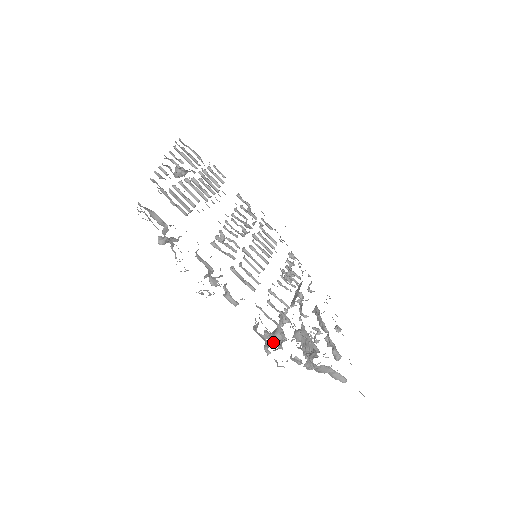
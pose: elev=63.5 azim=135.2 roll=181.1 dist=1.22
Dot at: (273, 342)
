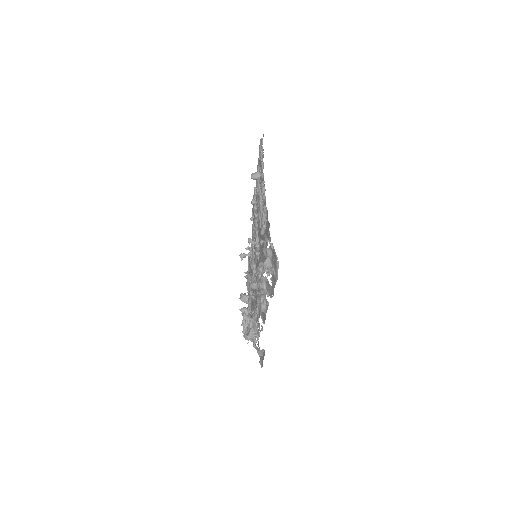
Dot at: (246, 322)
